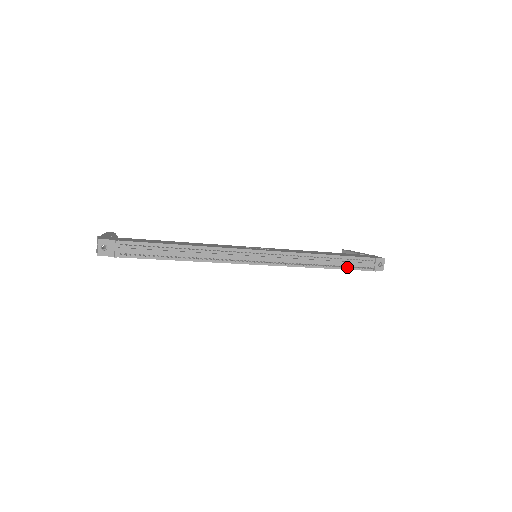
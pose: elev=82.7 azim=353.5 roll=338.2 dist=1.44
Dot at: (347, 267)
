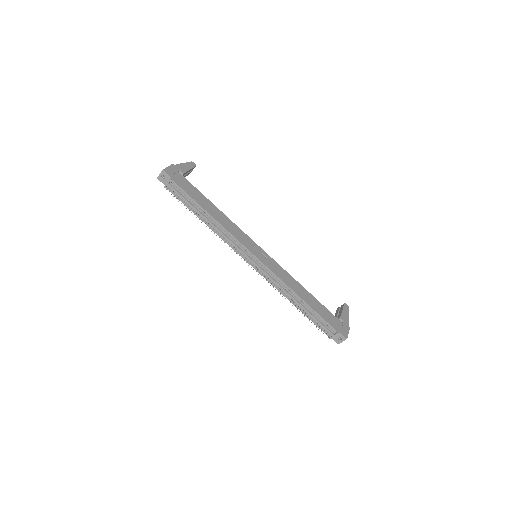
Dot at: occluded
